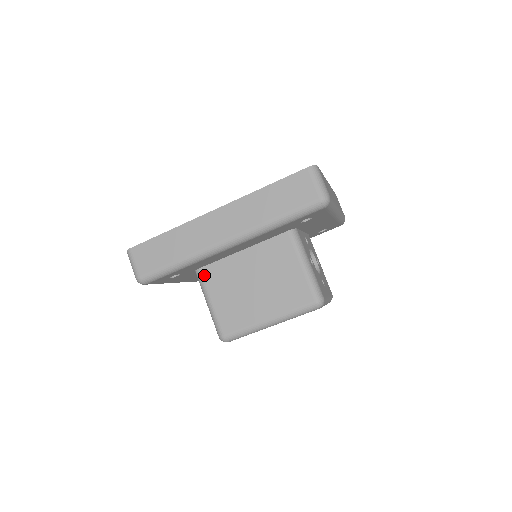
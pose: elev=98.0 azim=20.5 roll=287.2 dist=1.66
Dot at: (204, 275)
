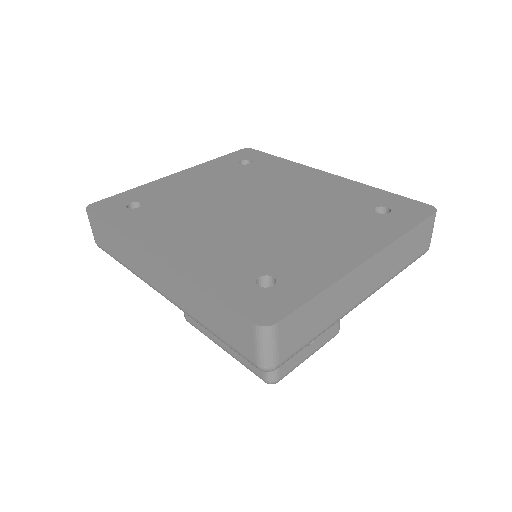
Dot at: occluded
